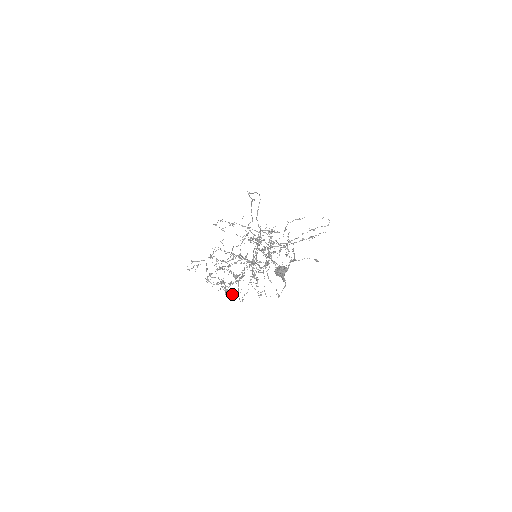
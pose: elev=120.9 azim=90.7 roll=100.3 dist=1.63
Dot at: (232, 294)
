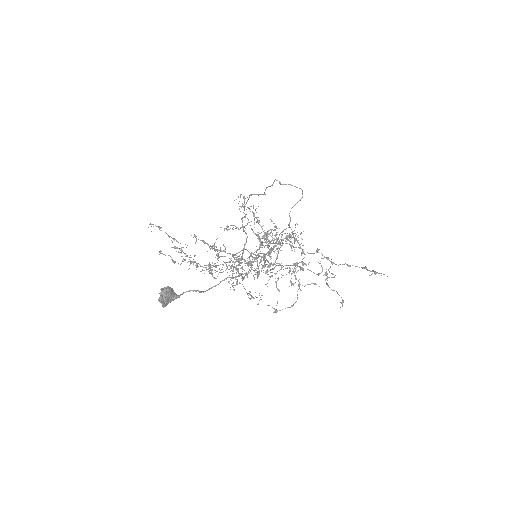
Dot at: occluded
